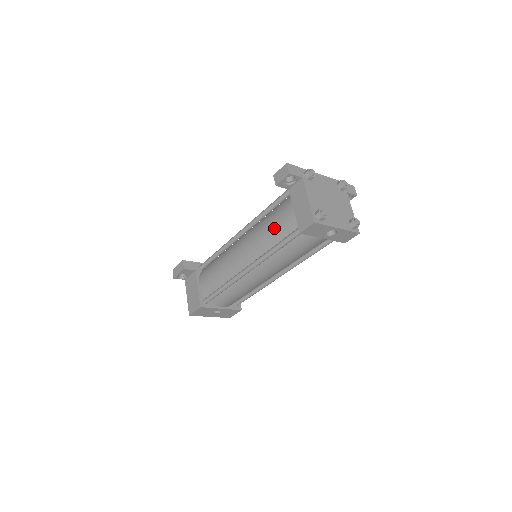
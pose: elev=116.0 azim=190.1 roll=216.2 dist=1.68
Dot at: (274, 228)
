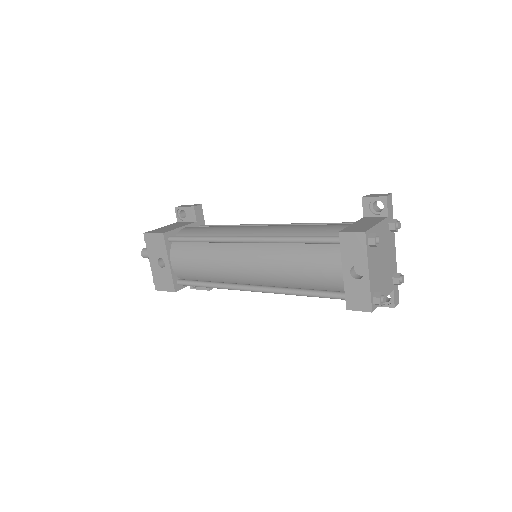
Dot at: (314, 227)
